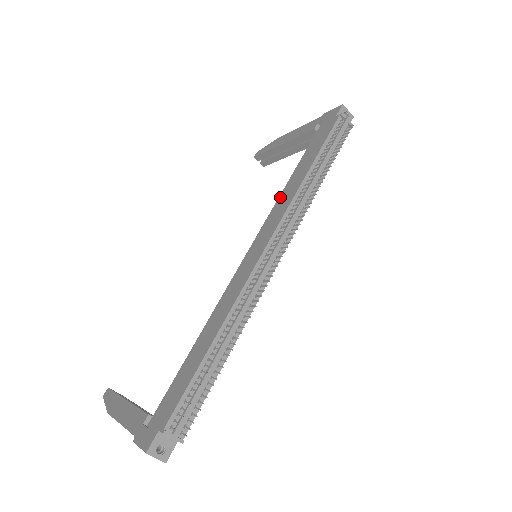
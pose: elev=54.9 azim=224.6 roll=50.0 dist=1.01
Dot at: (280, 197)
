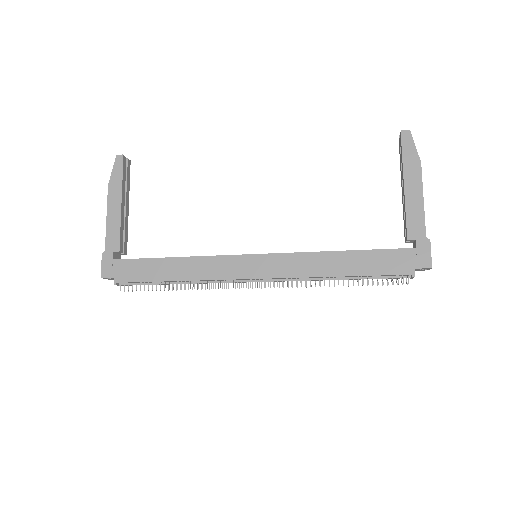
Dot at: (311, 255)
